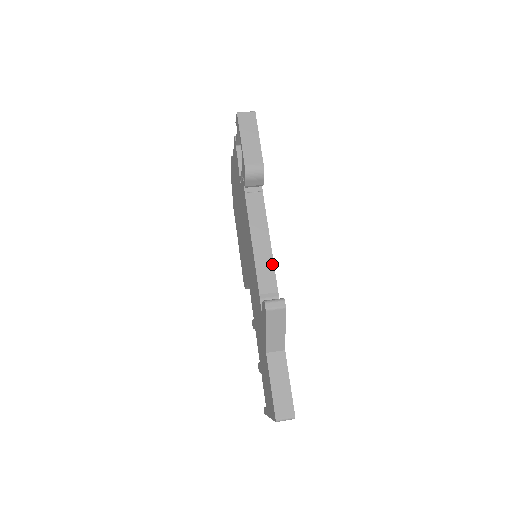
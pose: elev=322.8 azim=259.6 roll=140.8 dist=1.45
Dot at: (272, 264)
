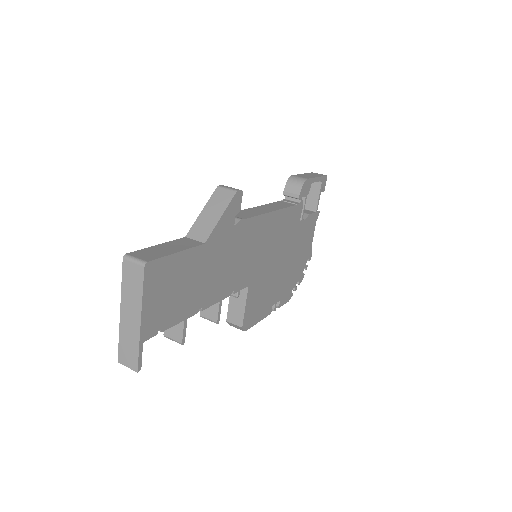
Dot at: (259, 214)
